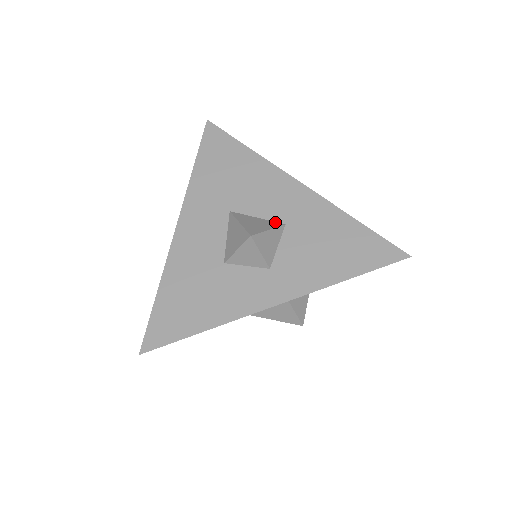
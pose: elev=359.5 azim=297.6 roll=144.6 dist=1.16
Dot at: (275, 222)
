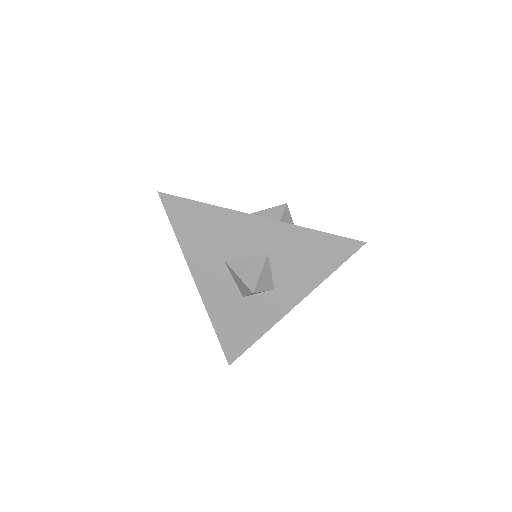
Dot at: (260, 256)
